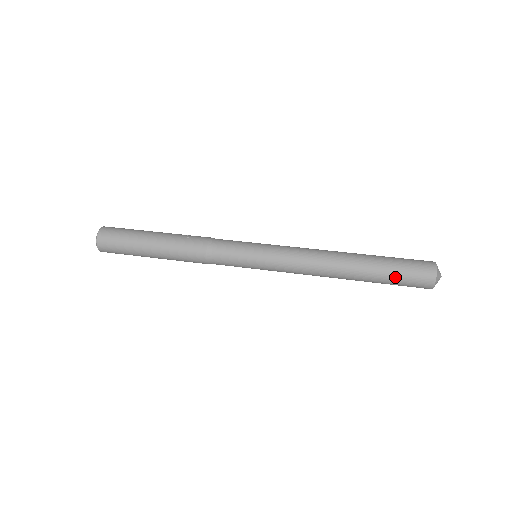
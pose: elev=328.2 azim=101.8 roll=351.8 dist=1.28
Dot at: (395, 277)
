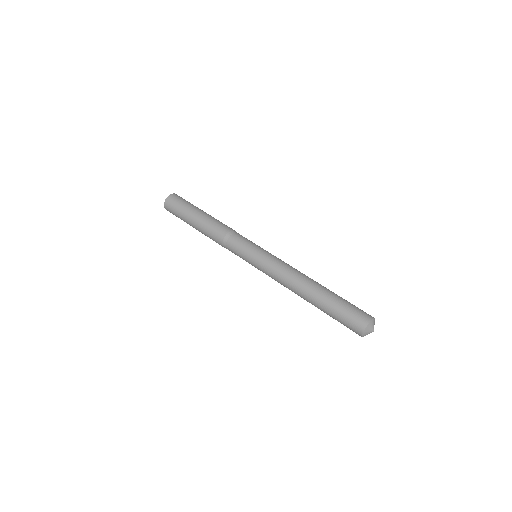
Dot at: (340, 309)
